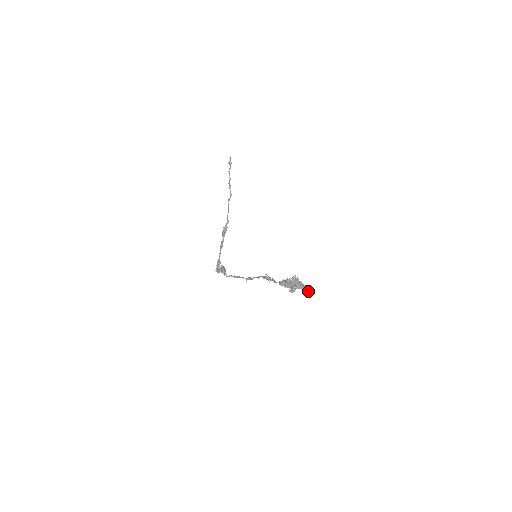
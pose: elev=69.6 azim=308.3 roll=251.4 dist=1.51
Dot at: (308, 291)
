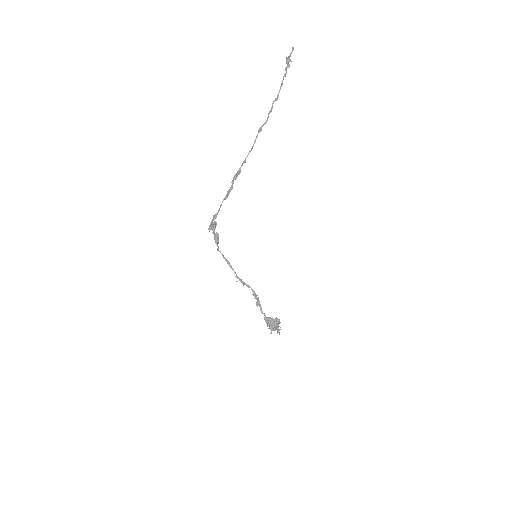
Dot at: occluded
